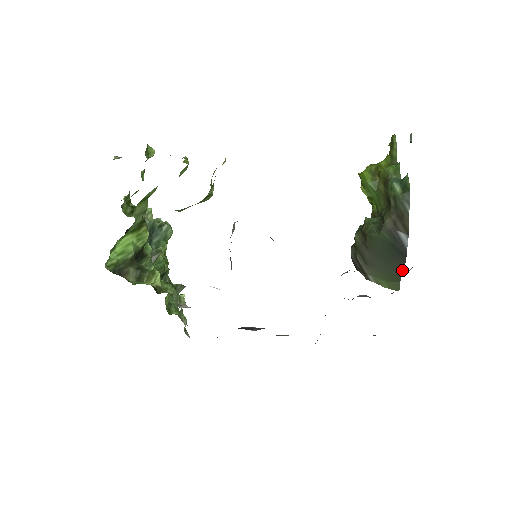
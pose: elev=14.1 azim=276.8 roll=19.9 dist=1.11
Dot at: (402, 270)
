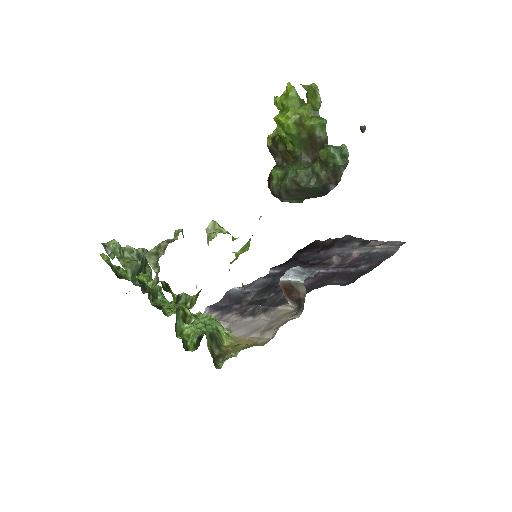
Dot at: (316, 197)
